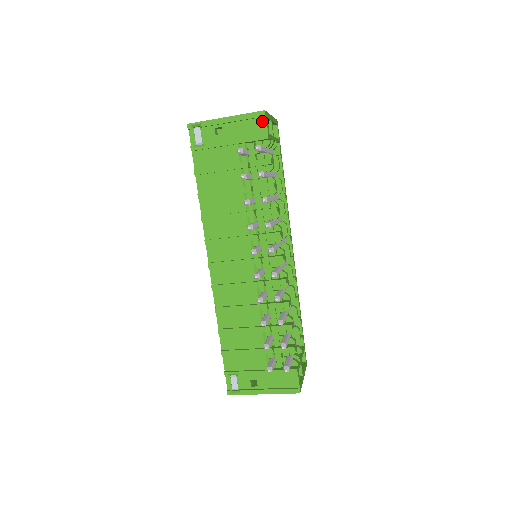
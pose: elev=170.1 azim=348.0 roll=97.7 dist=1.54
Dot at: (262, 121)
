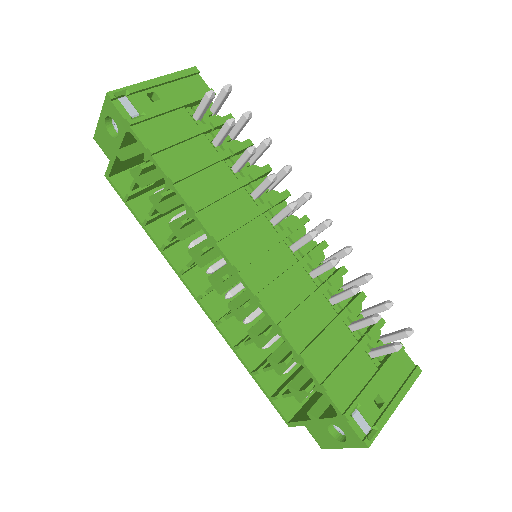
Dot at: (197, 79)
